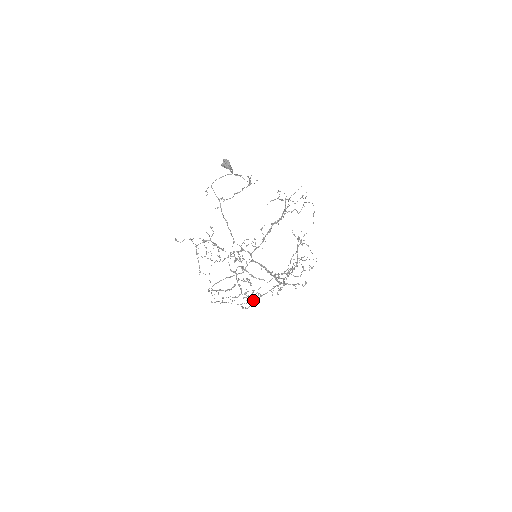
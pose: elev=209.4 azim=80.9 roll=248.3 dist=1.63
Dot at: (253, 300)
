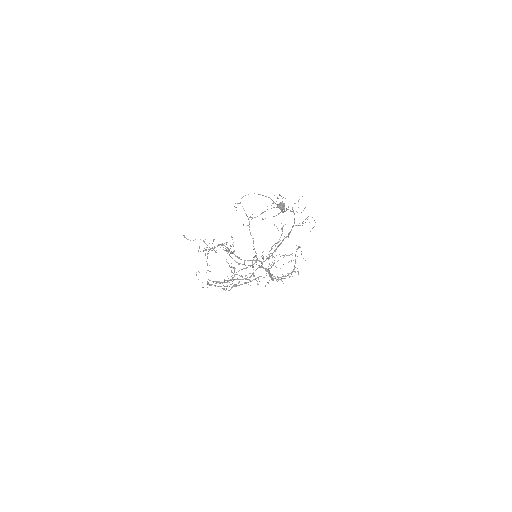
Dot at: (237, 285)
